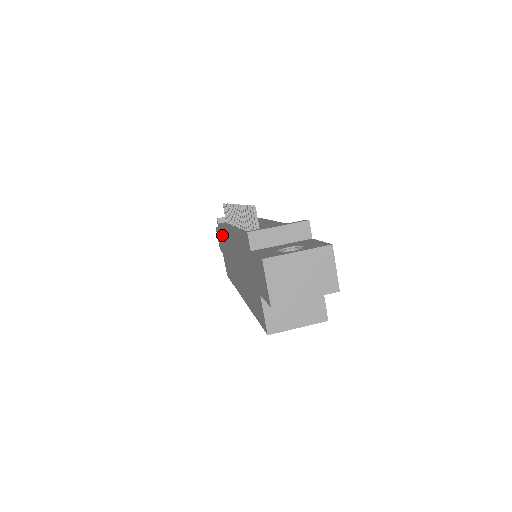
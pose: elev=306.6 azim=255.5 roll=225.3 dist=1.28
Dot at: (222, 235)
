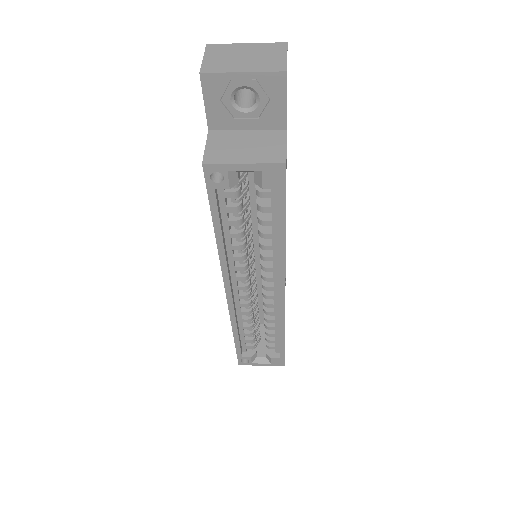
Dot at: occluded
